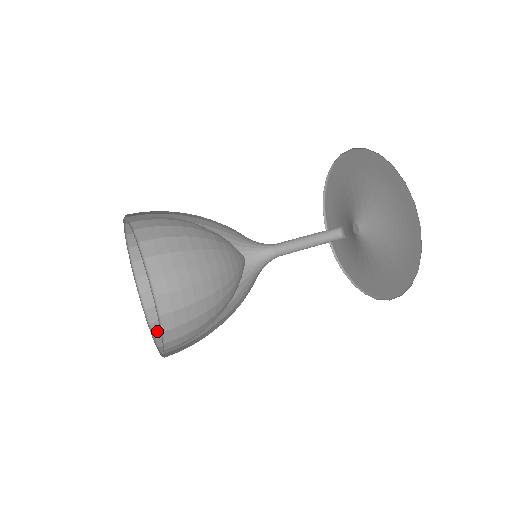
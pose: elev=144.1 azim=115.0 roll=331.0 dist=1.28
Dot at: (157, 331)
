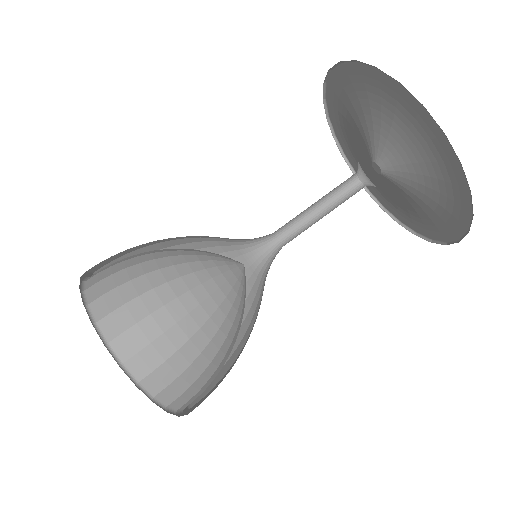
Dot at: occluded
